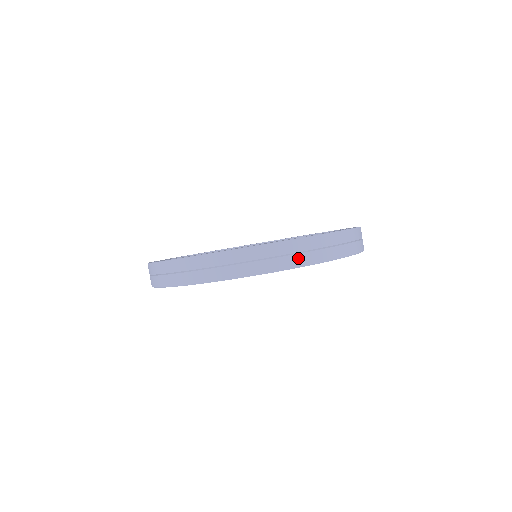
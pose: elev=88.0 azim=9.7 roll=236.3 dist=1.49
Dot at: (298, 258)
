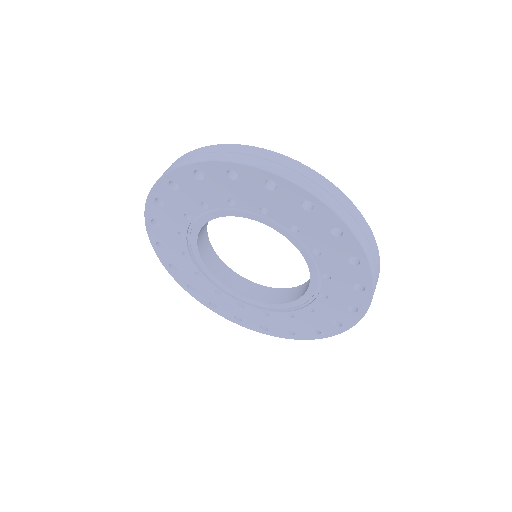
Dot at: (341, 209)
